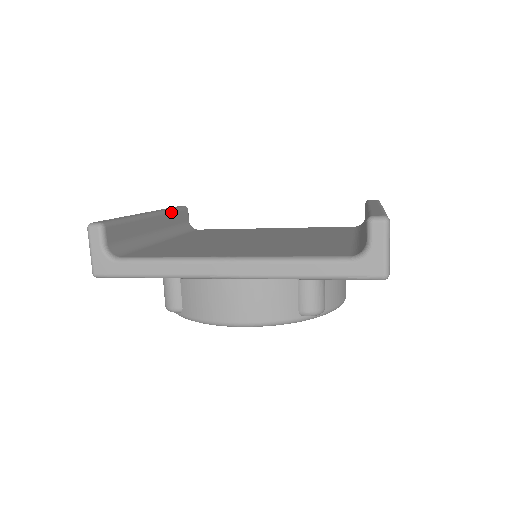
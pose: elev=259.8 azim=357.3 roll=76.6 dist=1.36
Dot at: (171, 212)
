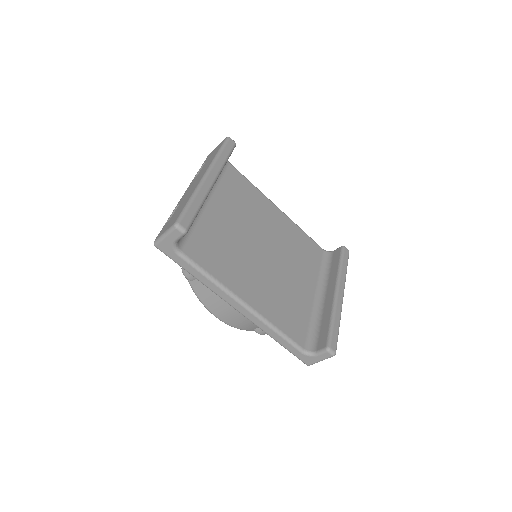
Dot at: occluded
